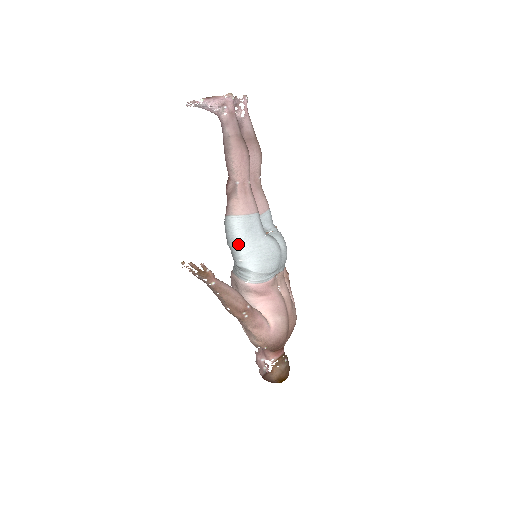
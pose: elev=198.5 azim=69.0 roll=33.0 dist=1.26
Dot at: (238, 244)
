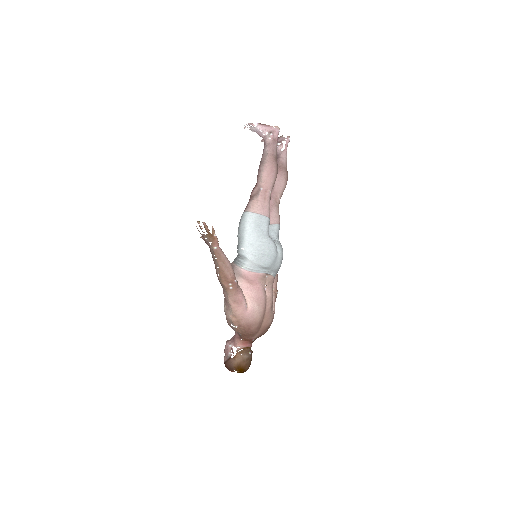
Dot at: (245, 235)
